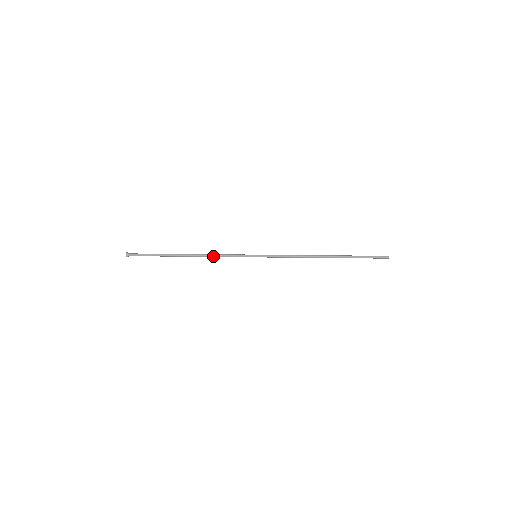
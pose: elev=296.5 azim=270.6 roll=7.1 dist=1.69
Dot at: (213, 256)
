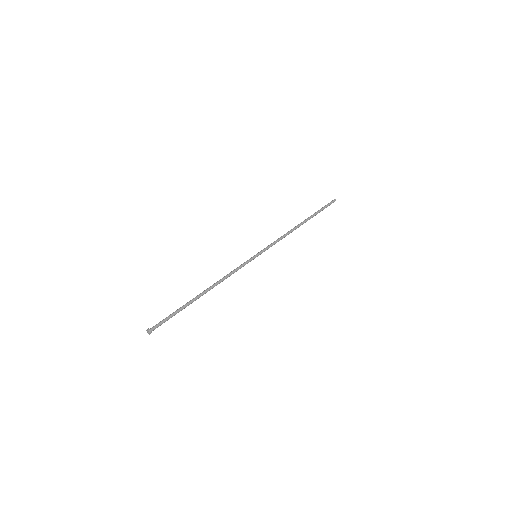
Dot at: (225, 278)
